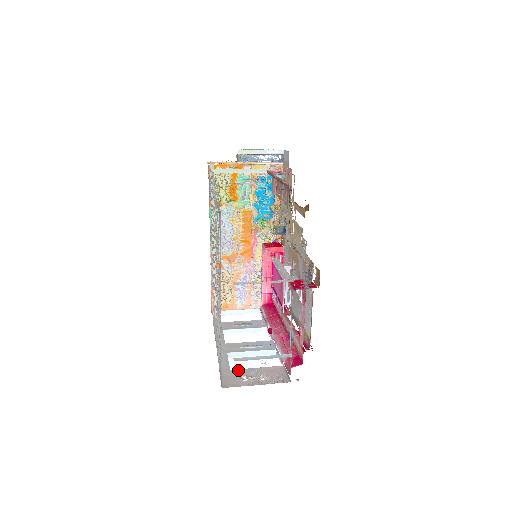
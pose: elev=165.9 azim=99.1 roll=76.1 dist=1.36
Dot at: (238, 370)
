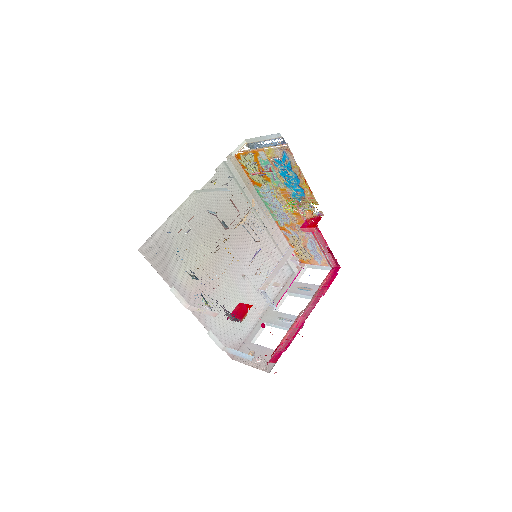
Dot at: (254, 345)
